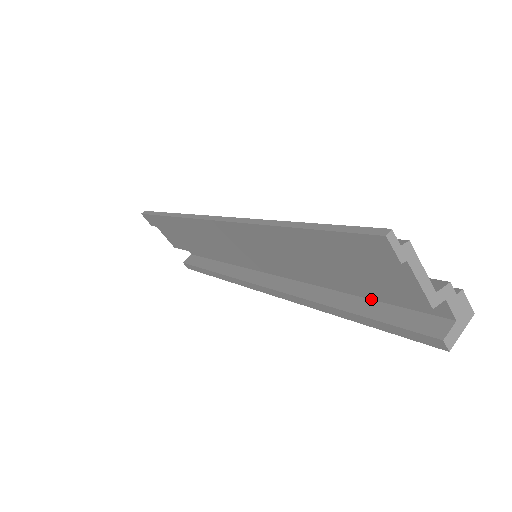
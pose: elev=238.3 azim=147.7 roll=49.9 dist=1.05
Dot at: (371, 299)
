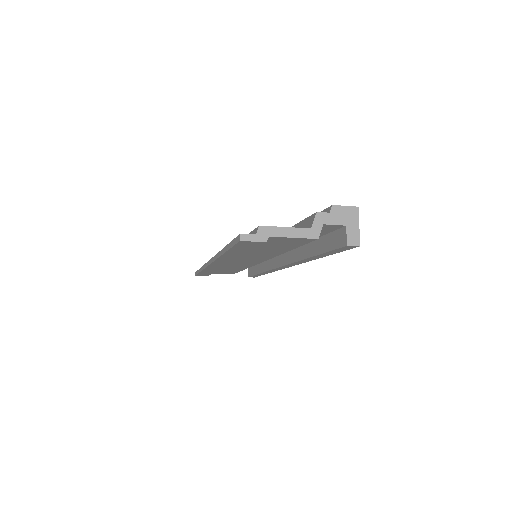
Dot at: occluded
